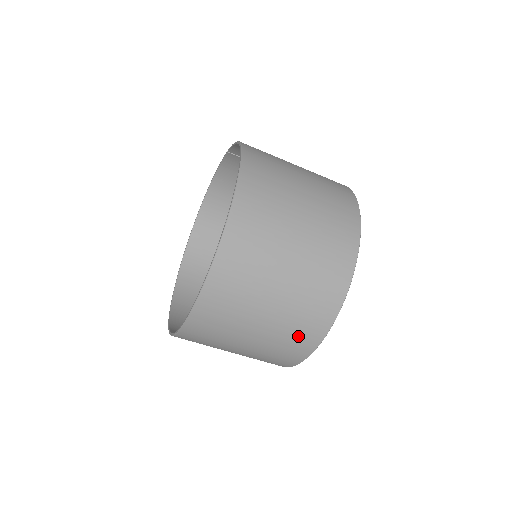
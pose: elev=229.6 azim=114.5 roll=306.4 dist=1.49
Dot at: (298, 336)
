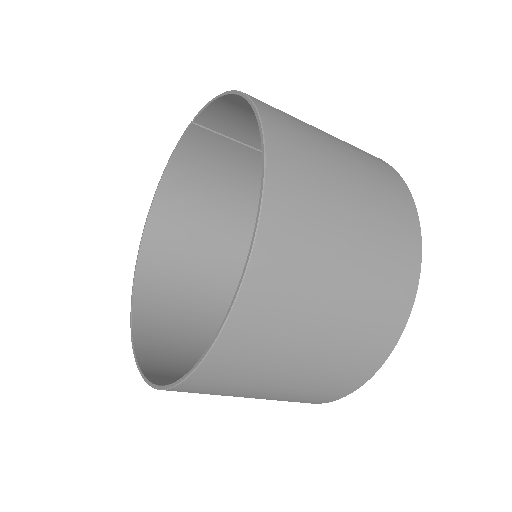
Dot at: (367, 345)
